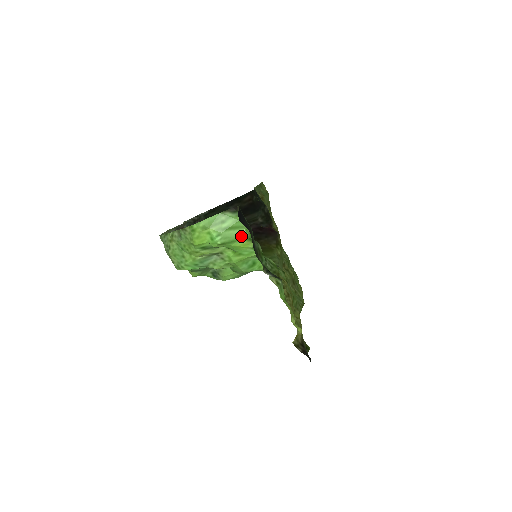
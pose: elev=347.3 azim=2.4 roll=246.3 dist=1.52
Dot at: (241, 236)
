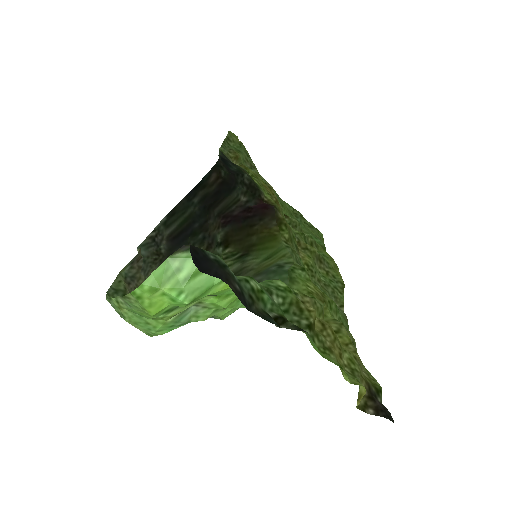
Dot at: occluded
